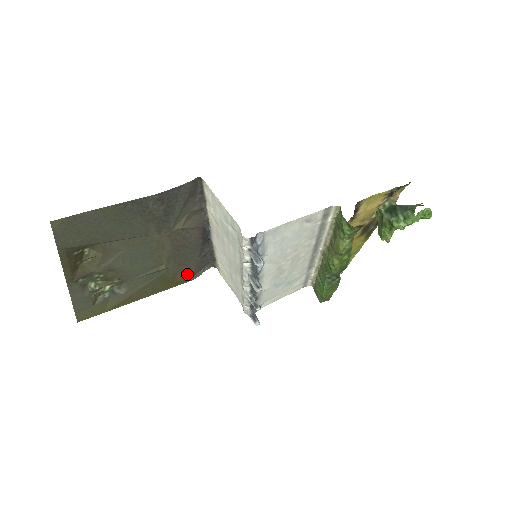
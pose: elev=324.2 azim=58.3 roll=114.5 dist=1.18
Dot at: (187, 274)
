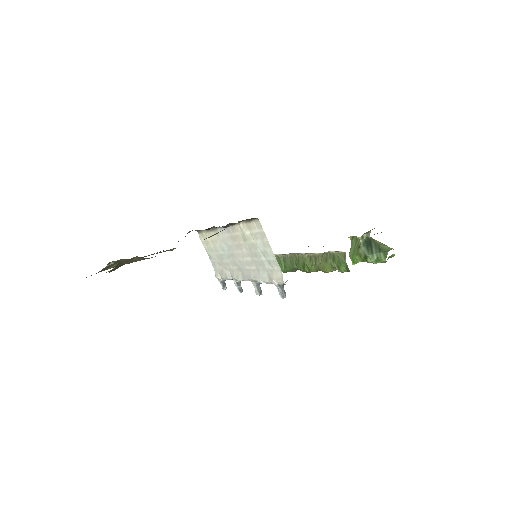
Dot at: occluded
